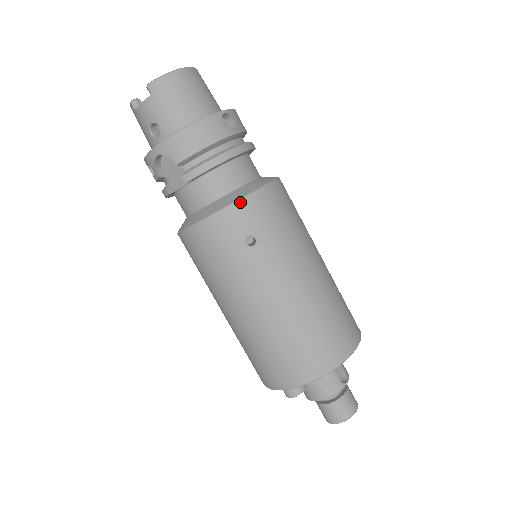
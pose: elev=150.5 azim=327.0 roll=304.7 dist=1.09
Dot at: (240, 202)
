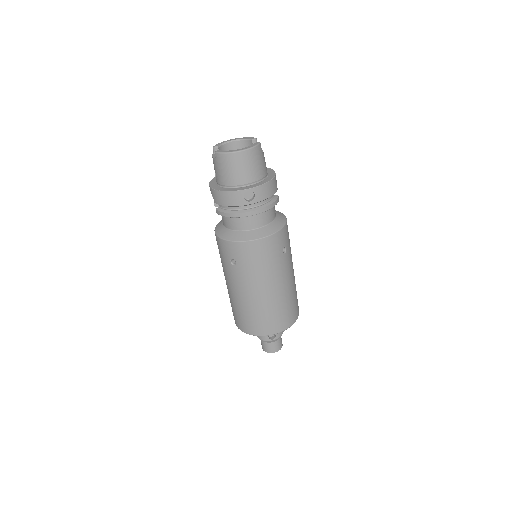
Dot at: (233, 242)
